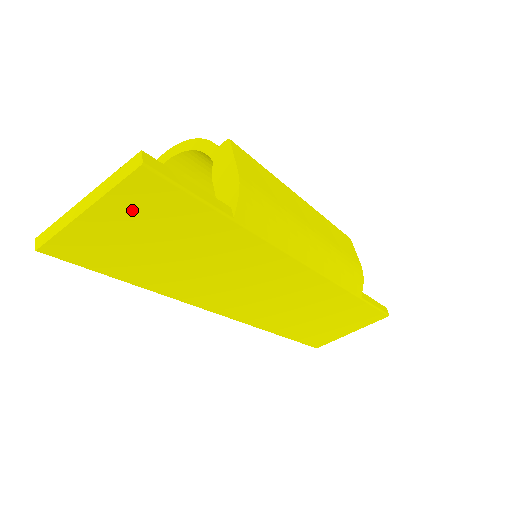
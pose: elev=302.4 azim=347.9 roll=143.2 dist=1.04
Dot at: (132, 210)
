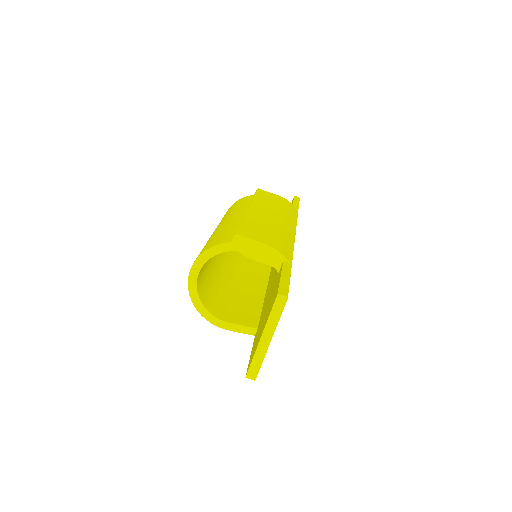
Dot at: occluded
